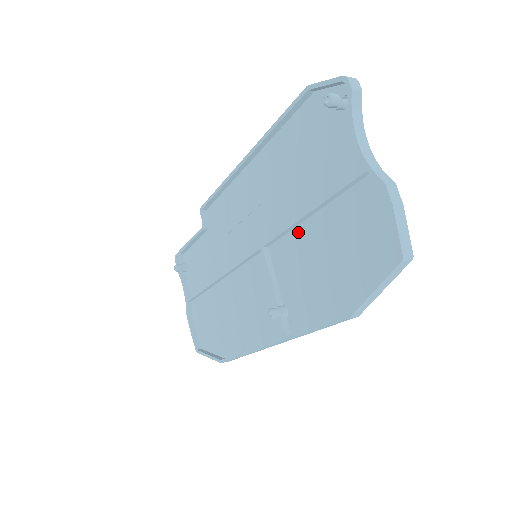
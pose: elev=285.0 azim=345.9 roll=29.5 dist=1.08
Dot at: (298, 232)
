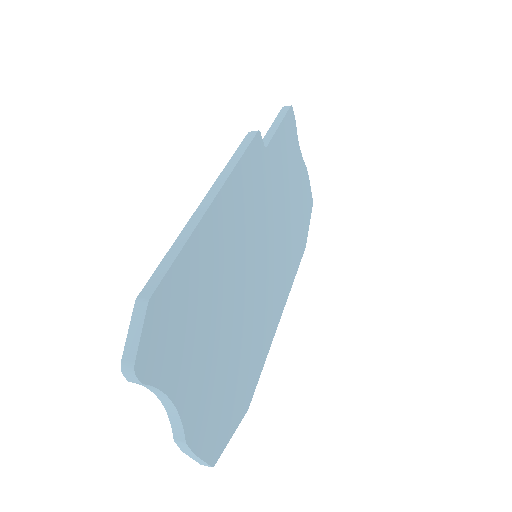
Dot at: (230, 319)
